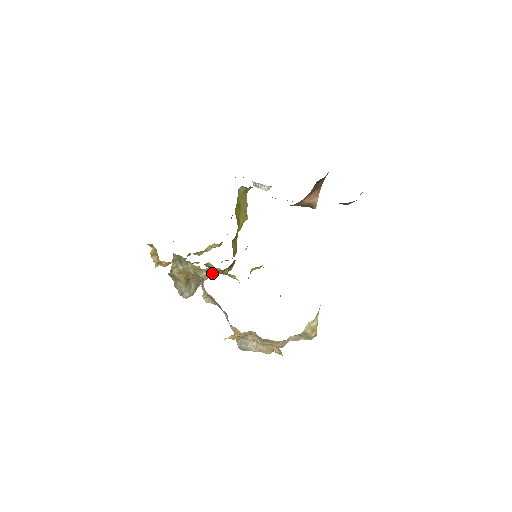
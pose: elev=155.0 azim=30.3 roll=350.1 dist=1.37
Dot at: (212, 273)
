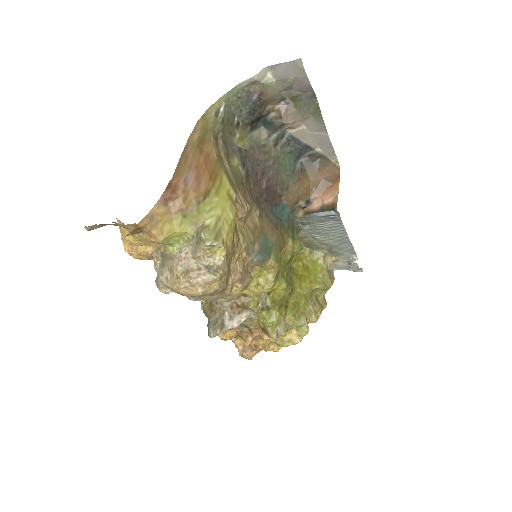
Dot at: occluded
